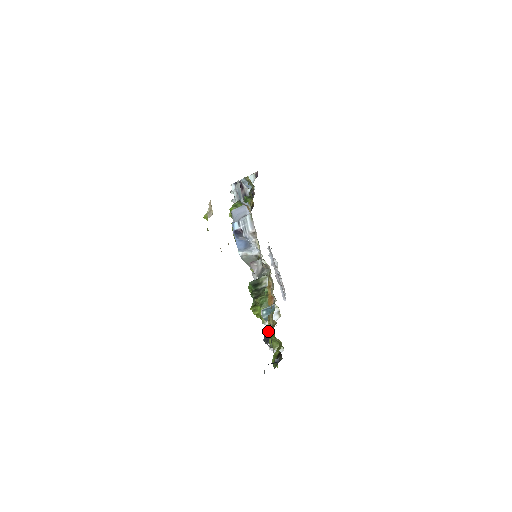
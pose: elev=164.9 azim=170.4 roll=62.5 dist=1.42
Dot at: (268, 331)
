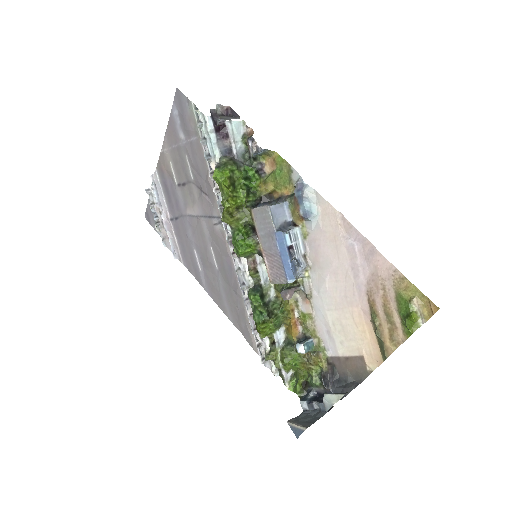
Dot at: (325, 374)
